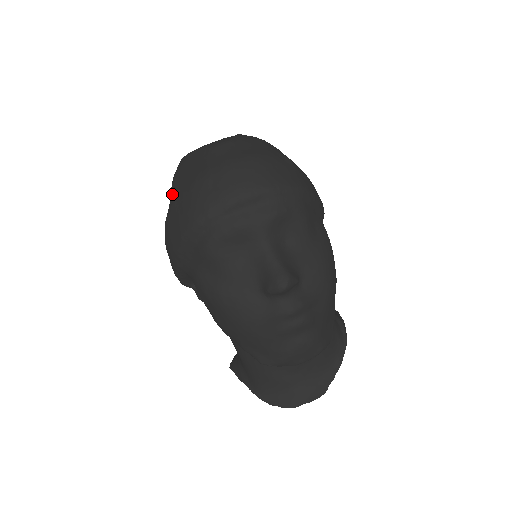
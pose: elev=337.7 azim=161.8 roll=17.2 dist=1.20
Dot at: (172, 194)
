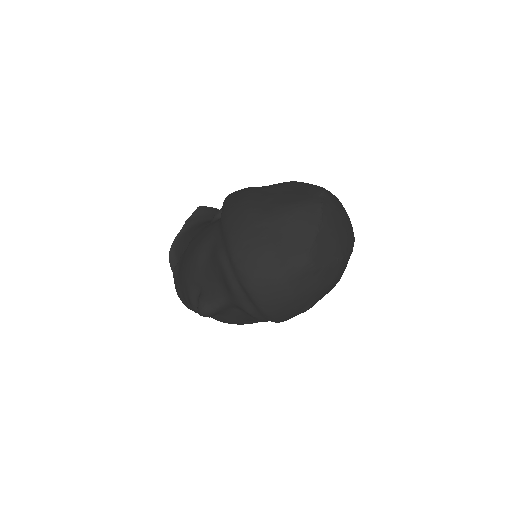
Dot at: (273, 214)
